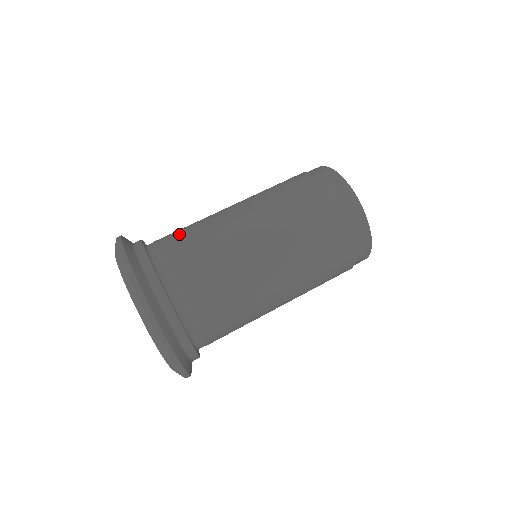
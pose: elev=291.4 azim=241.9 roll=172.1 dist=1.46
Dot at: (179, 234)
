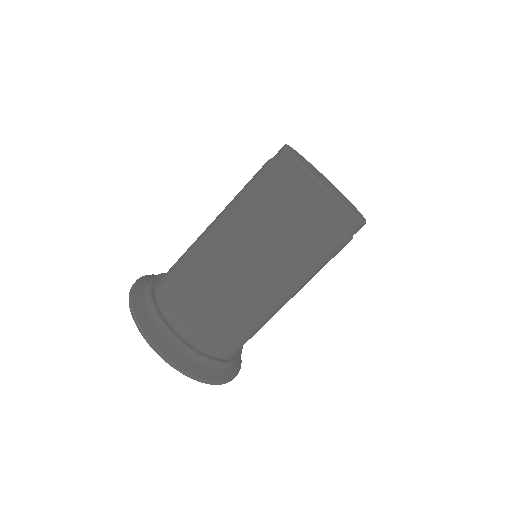
Dot at: (203, 314)
